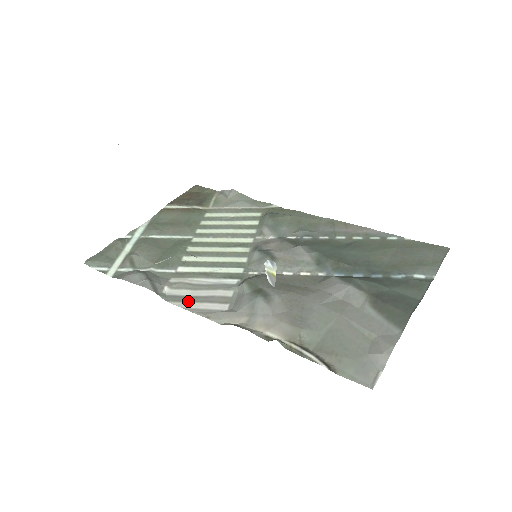
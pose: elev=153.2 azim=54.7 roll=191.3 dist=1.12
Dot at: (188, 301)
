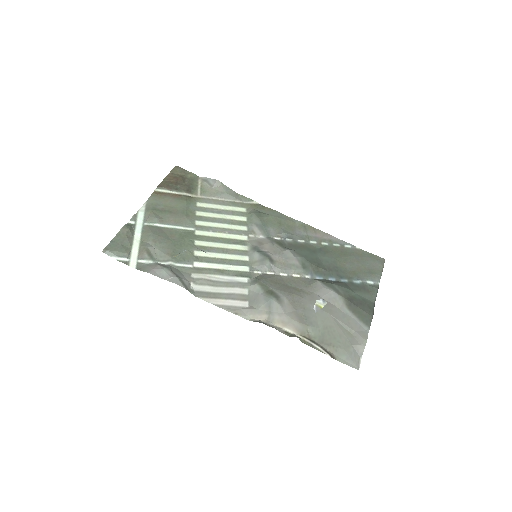
Dot at: (215, 298)
